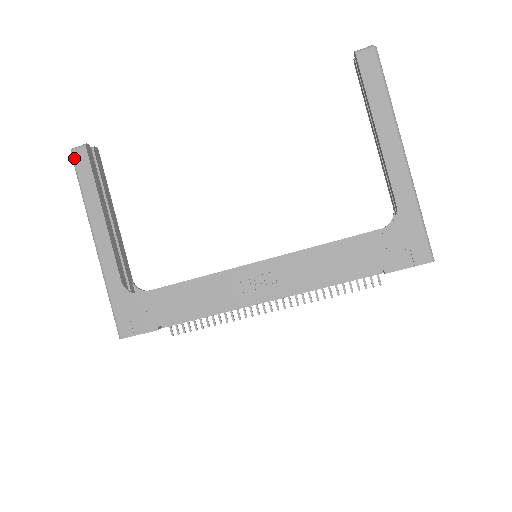
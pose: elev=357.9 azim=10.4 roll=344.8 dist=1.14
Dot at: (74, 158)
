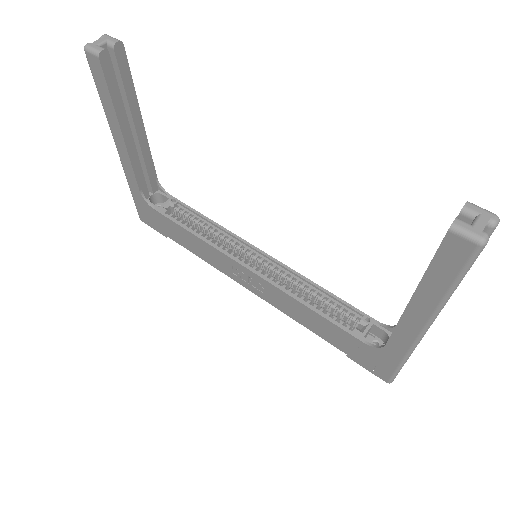
Dot at: (88, 60)
